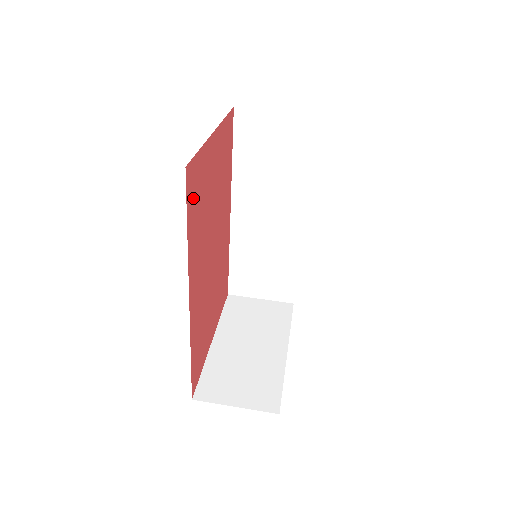
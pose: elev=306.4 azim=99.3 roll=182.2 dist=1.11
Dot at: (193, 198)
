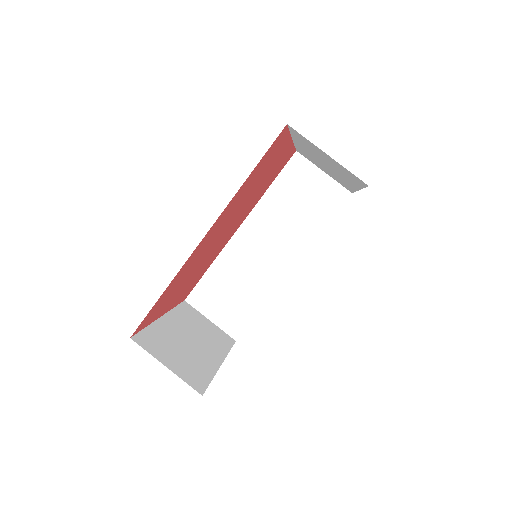
Dot at: (266, 157)
